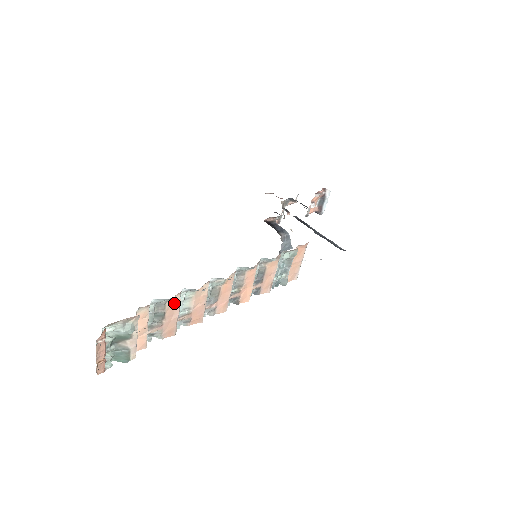
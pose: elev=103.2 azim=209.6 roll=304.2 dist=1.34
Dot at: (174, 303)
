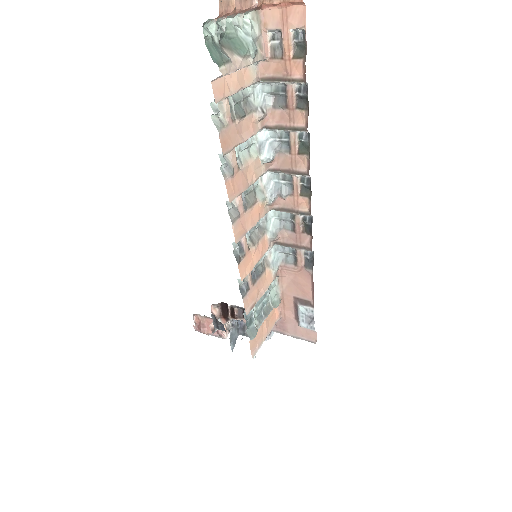
Dot at: (252, 126)
